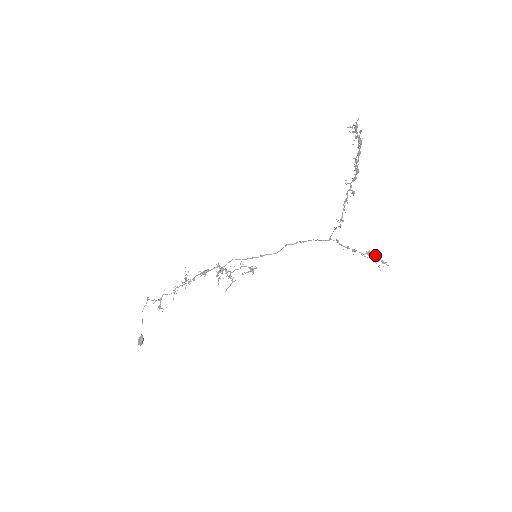
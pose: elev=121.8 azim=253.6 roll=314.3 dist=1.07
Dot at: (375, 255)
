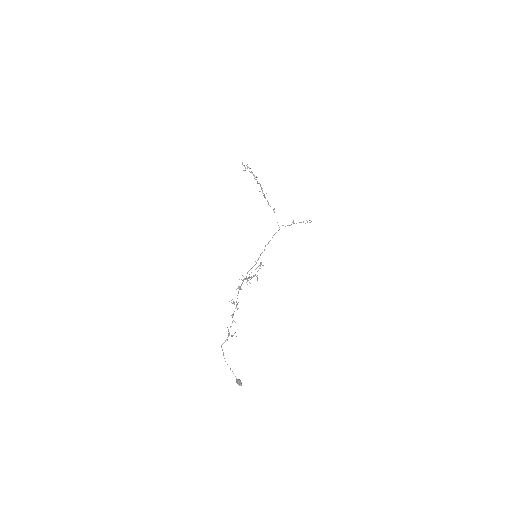
Dot at: occluded
